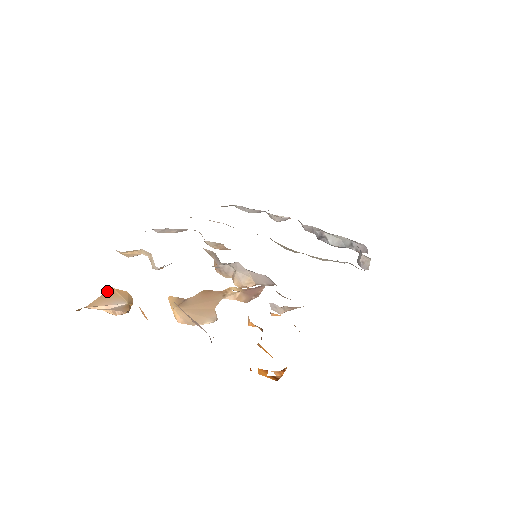
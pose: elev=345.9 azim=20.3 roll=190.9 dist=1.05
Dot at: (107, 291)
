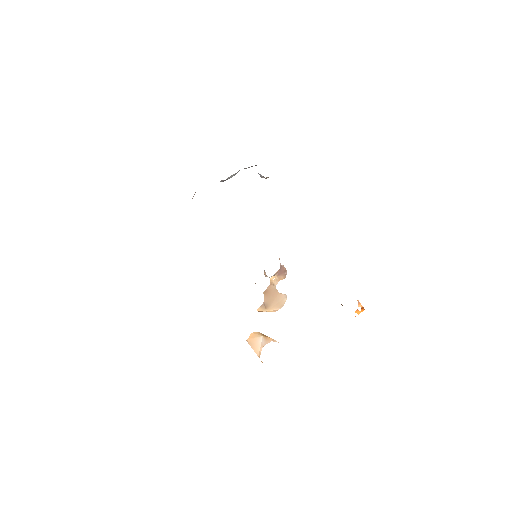
Dot at: (249, 343)
